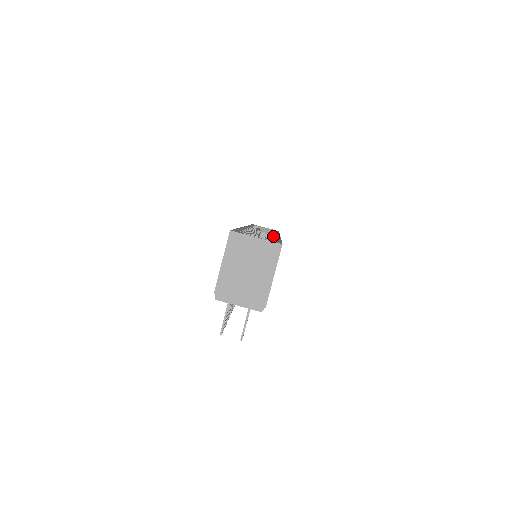
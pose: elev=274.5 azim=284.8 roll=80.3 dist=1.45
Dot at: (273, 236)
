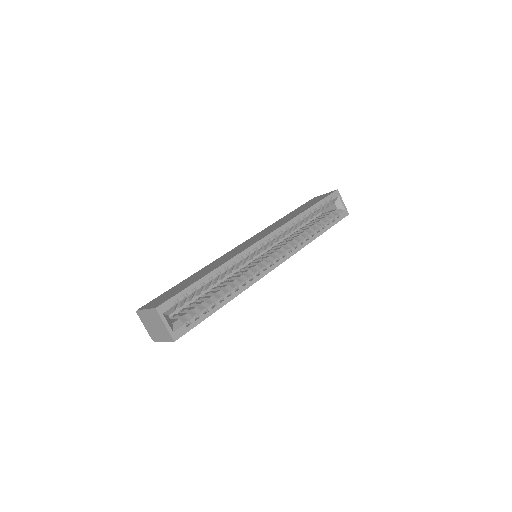
Dot at: (233, 291)
